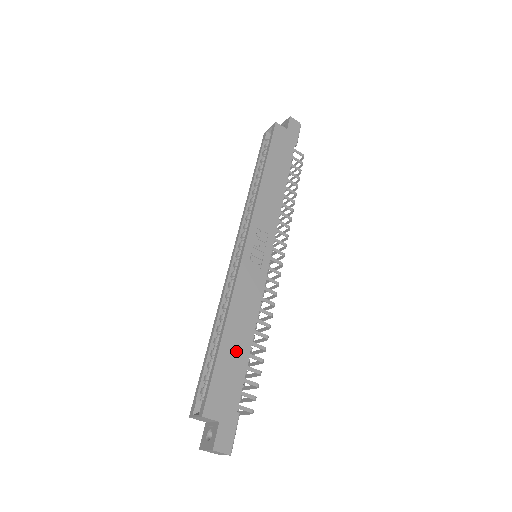
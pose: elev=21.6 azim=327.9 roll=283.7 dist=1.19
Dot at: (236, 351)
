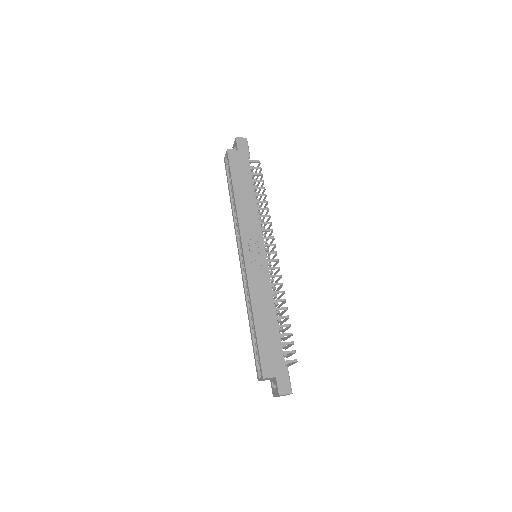
Dot at: (268, 328)
